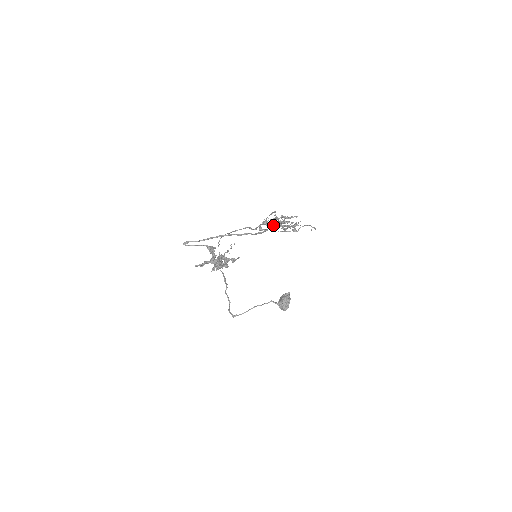
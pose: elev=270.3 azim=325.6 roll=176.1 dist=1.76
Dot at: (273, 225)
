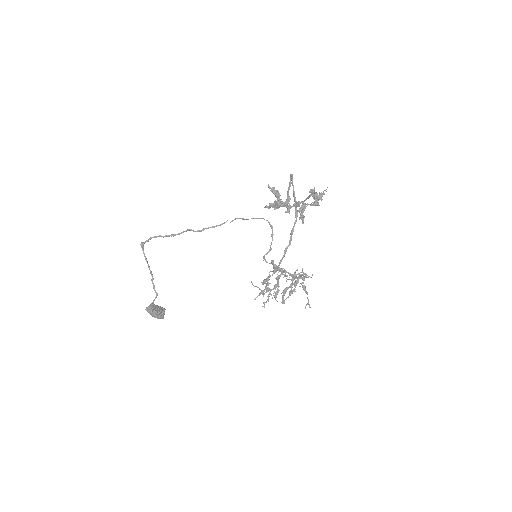
Dot at: (268, 278)
